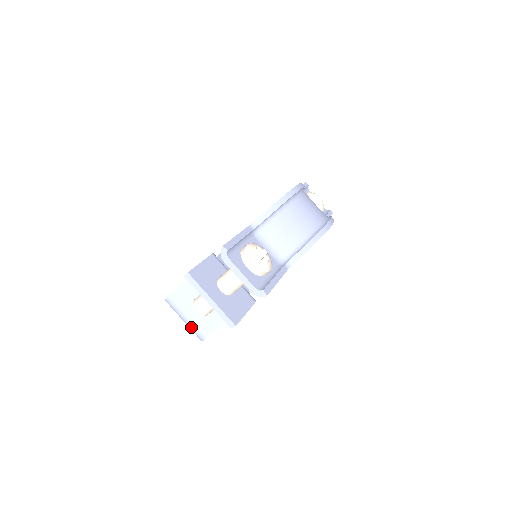
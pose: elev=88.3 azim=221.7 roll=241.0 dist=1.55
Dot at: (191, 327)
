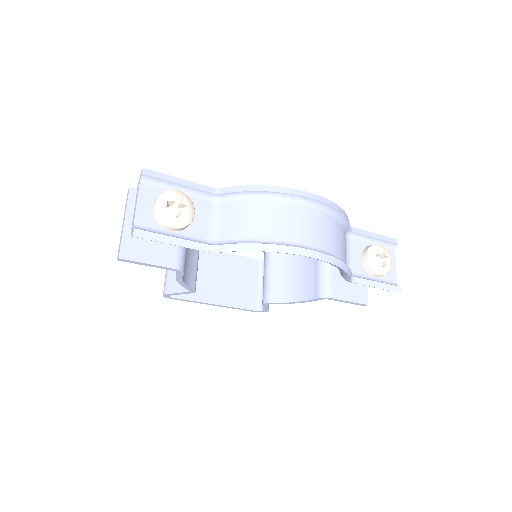
Dot at: (165, 277)
